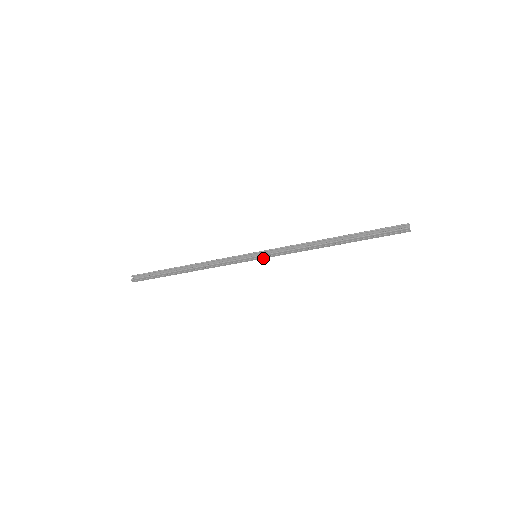
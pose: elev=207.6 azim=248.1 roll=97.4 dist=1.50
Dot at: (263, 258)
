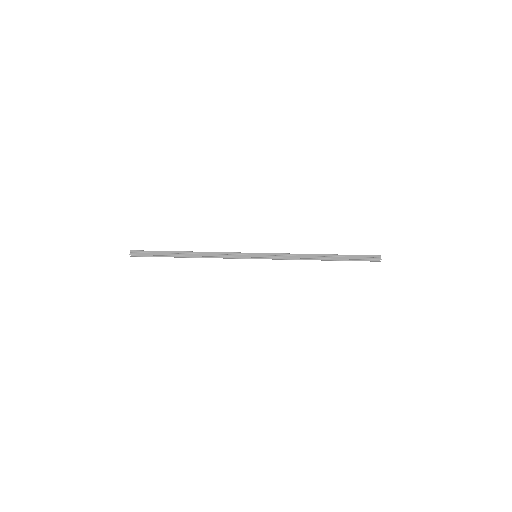
Dot at: (262, 257)
